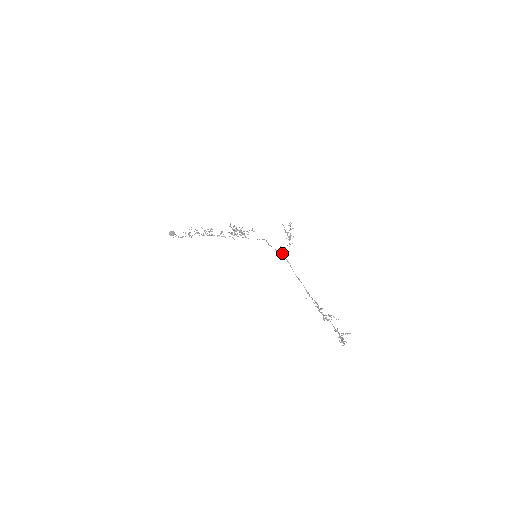
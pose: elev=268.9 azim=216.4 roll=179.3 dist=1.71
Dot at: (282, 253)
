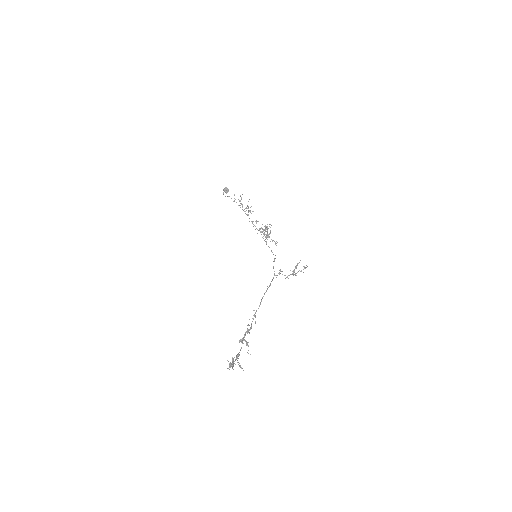
Dot at: occluded
